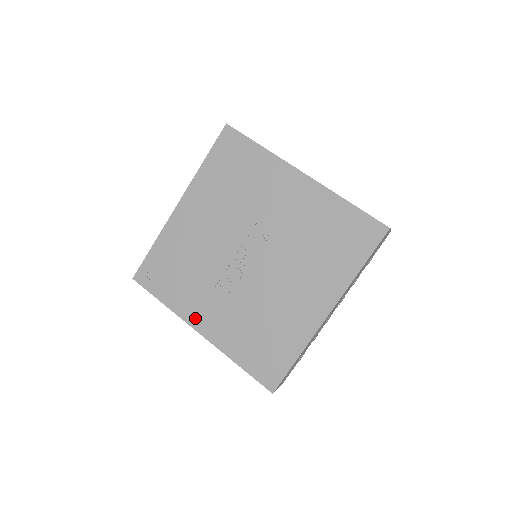
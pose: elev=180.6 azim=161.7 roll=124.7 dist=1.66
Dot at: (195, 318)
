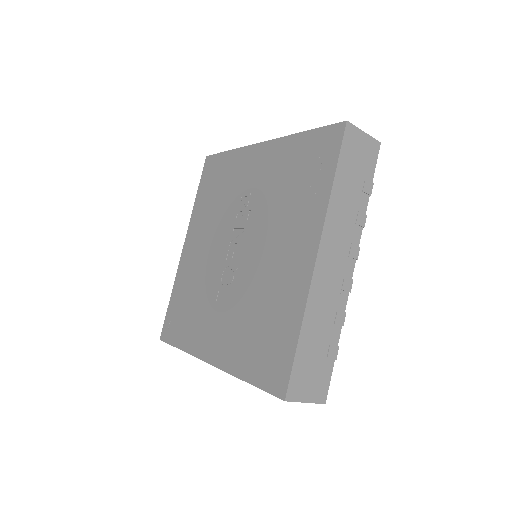
Dot at: (204, 348)
